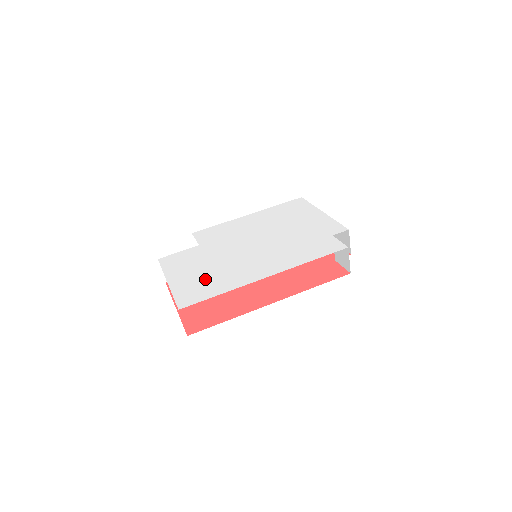
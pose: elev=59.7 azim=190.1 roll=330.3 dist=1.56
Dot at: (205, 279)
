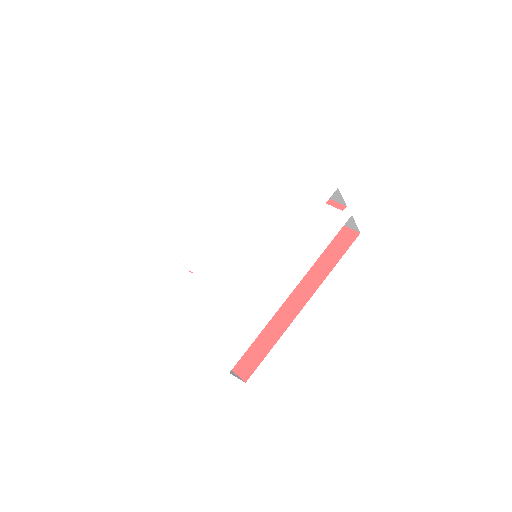
Dot at: (230, 320)
